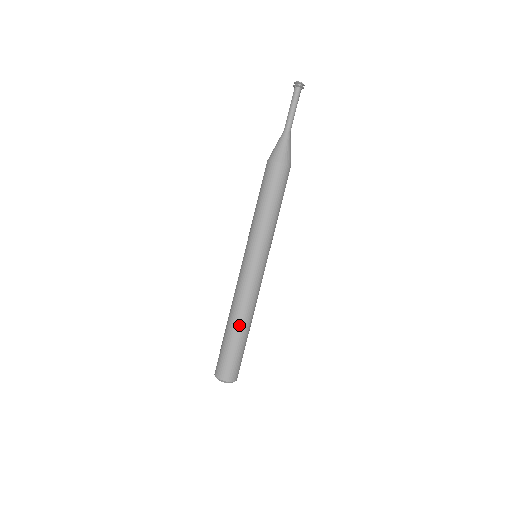
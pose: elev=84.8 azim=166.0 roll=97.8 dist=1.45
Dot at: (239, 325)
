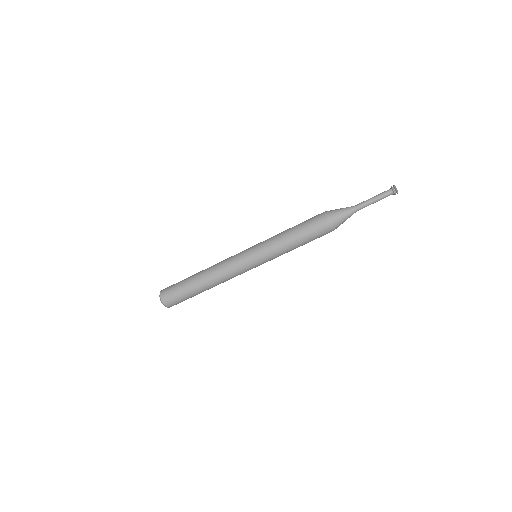
Dot at: (203, 283)
